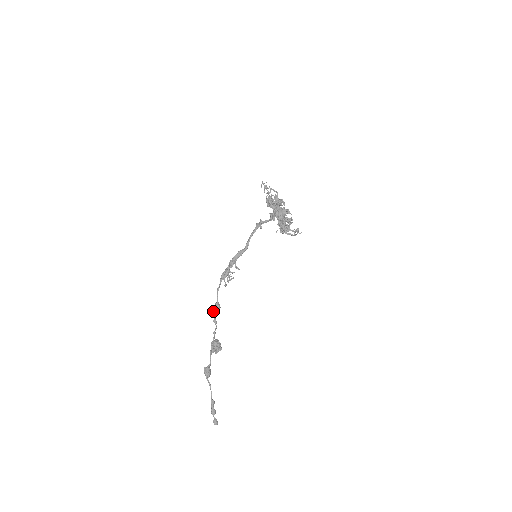
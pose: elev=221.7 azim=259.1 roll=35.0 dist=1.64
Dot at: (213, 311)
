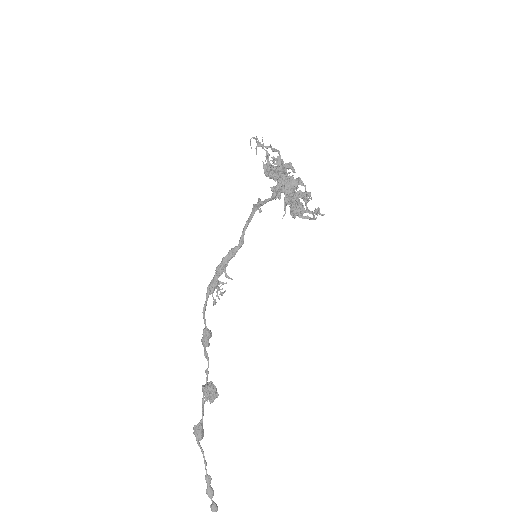
Dot at: (201, 341)
